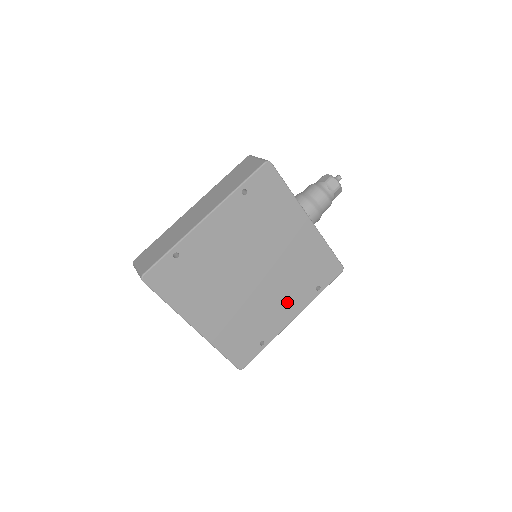
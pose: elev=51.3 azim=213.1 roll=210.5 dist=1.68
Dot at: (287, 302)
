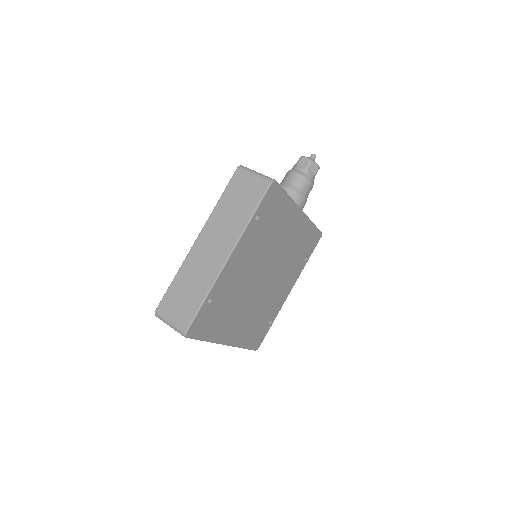
Dot at: (286, 283)
